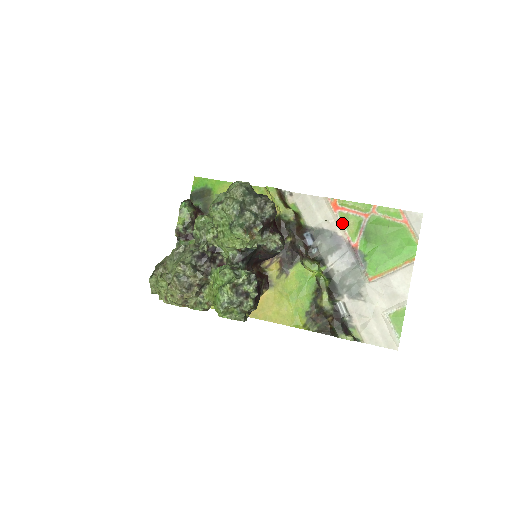
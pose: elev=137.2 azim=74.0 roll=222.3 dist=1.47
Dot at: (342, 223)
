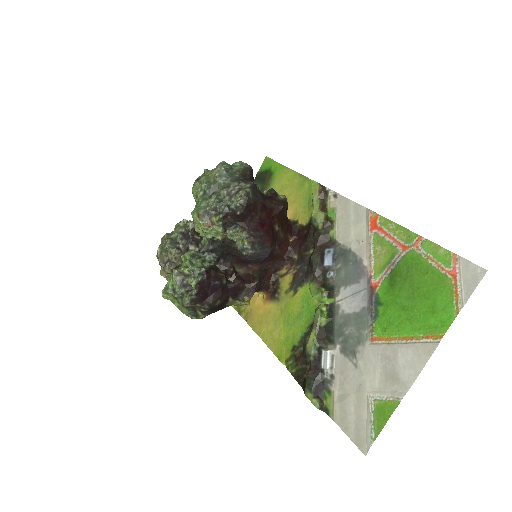
Dot at: (372, 249)
